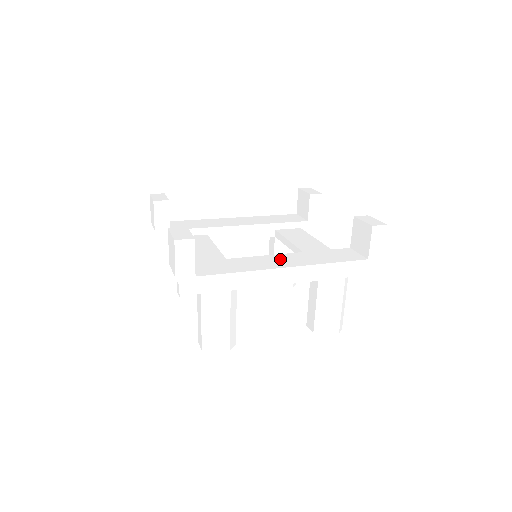
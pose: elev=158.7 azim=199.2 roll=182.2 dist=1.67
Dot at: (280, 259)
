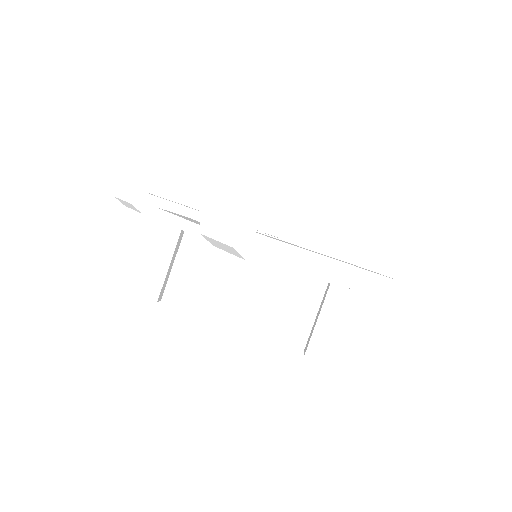
Dot at: occluded
